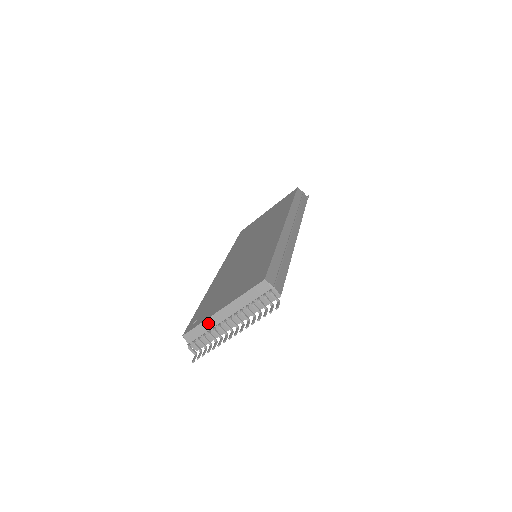
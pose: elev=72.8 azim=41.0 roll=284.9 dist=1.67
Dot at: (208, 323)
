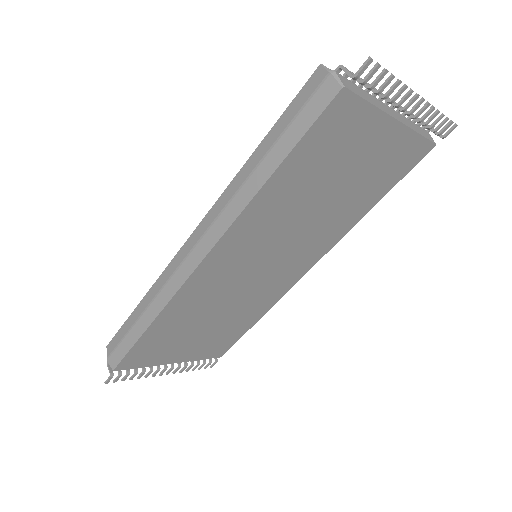
Dot at: occluded
